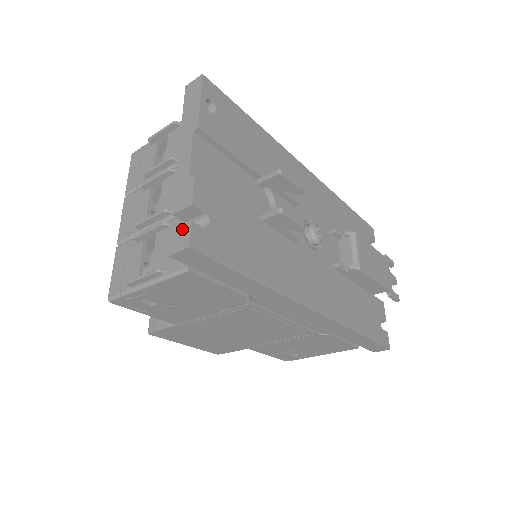
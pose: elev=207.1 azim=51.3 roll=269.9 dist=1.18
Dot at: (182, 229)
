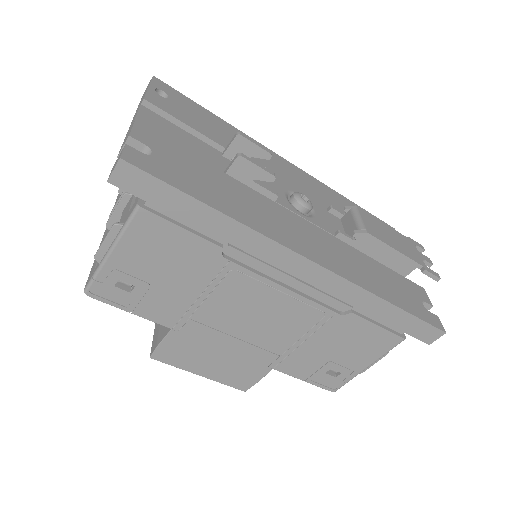
Dot at: (119, 155)
